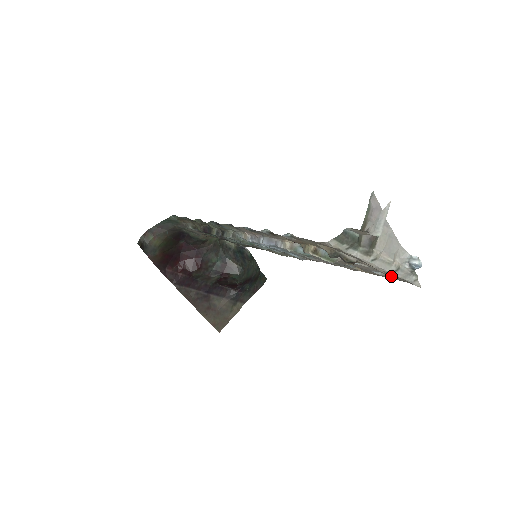
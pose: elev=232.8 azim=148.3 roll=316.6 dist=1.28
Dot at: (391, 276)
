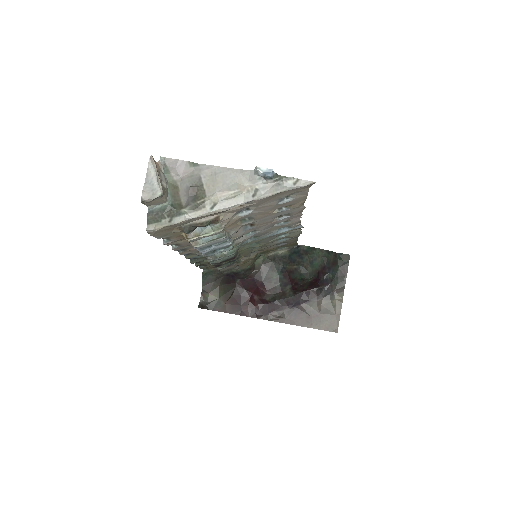
Dot at: (285, 196)
